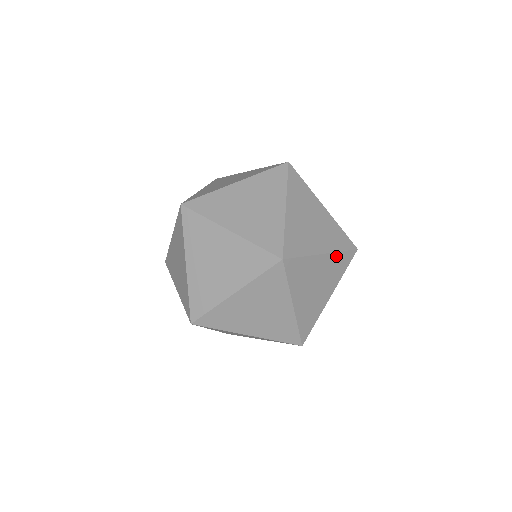
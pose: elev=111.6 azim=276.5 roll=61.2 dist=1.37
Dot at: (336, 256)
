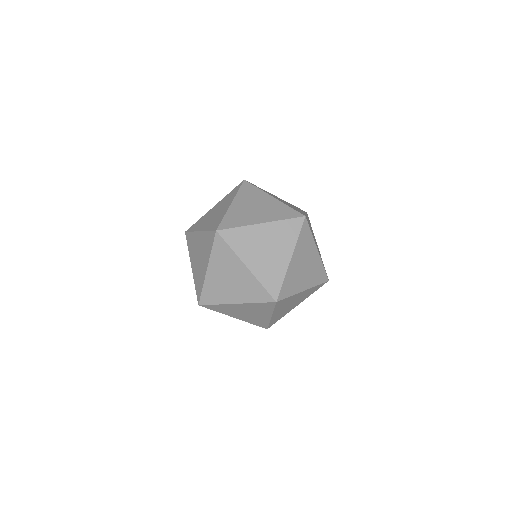
Dot at: (307, 216)
